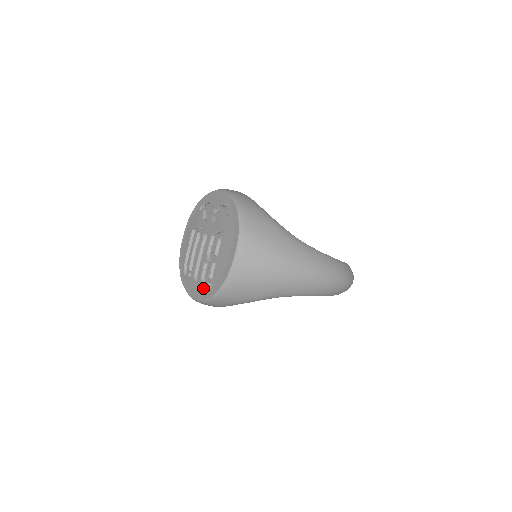
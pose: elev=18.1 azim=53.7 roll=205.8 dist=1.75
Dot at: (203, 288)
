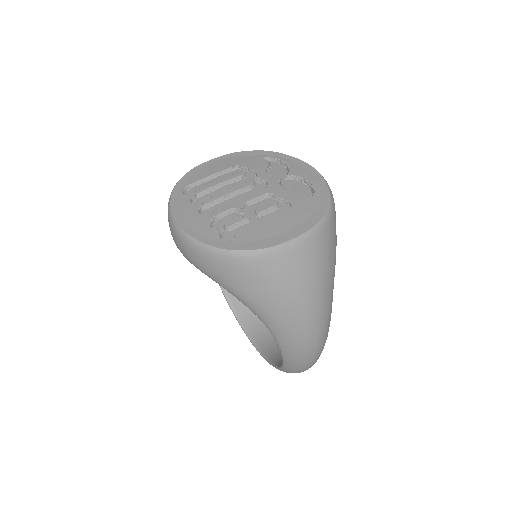
Dot at: (208, 229)
